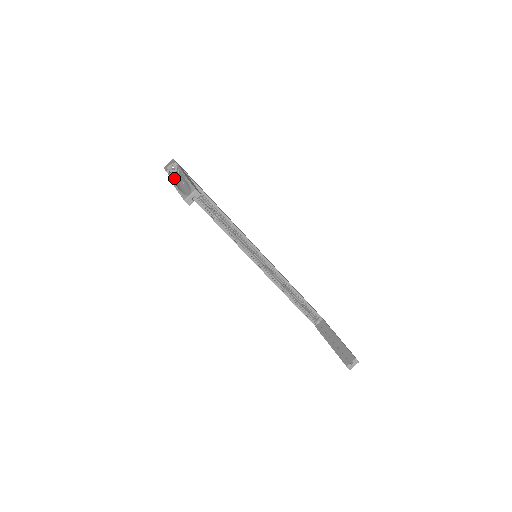
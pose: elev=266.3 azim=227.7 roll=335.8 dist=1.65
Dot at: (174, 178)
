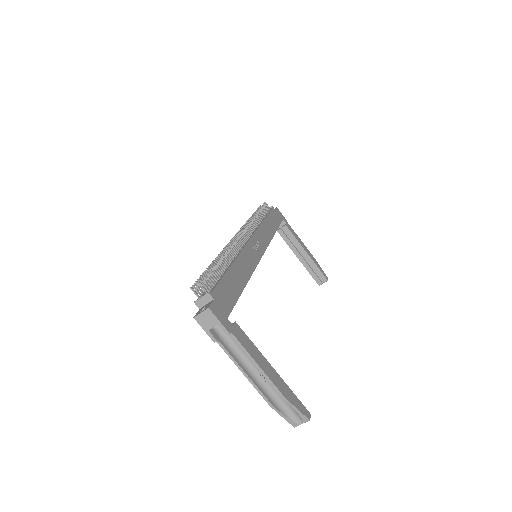
Dot at: (235, 355)
